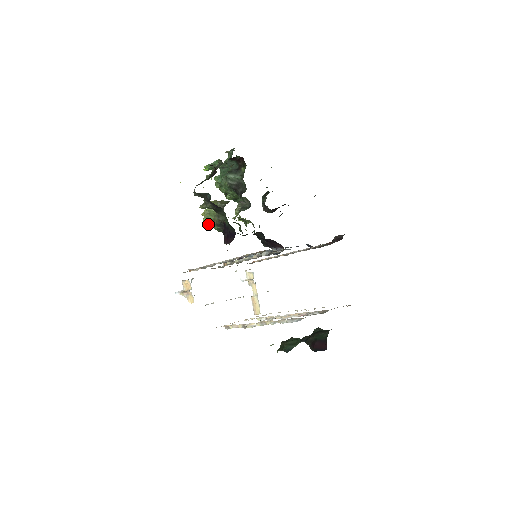
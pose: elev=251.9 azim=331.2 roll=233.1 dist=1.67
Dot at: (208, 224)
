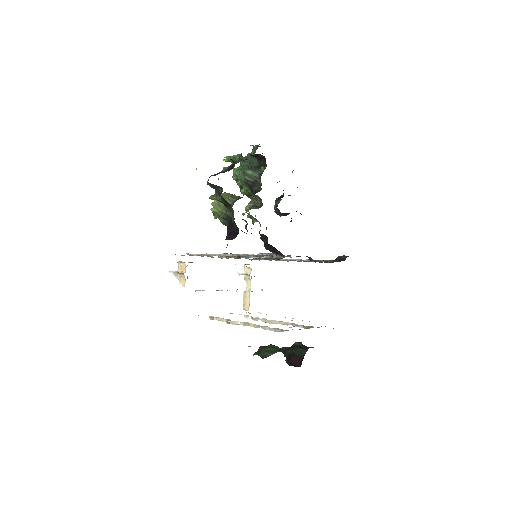
Dot at: (215, 215)
